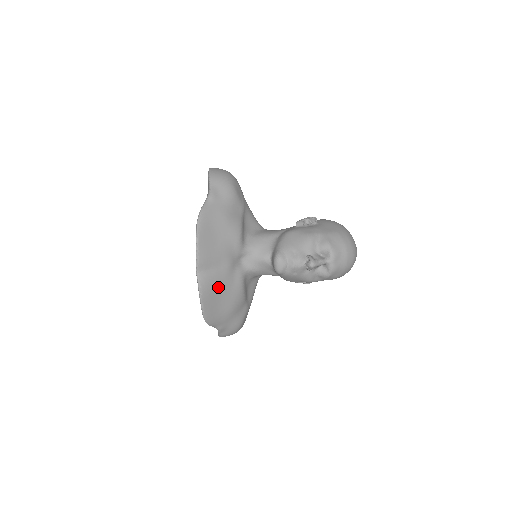
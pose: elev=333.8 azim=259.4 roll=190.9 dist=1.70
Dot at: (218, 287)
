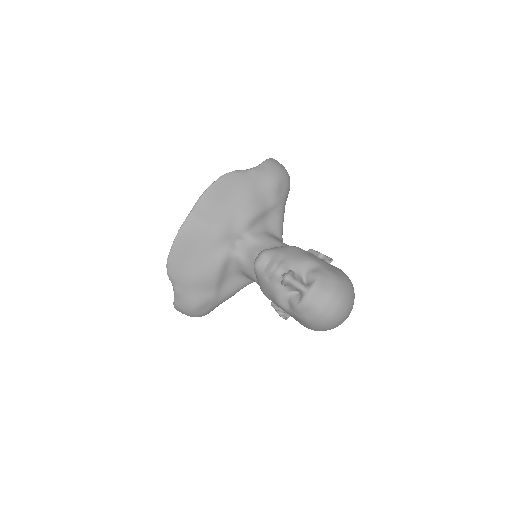
Dot at: (198, 243)
